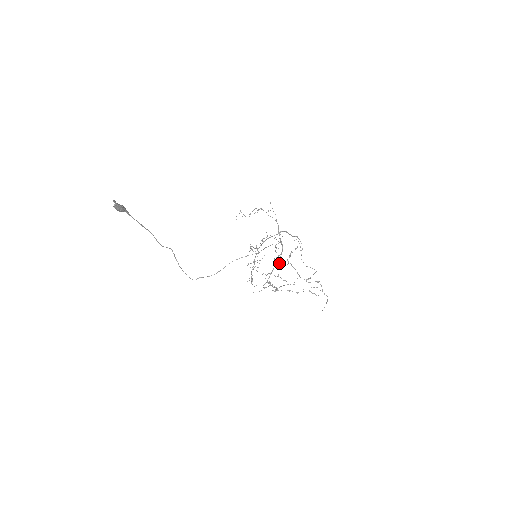
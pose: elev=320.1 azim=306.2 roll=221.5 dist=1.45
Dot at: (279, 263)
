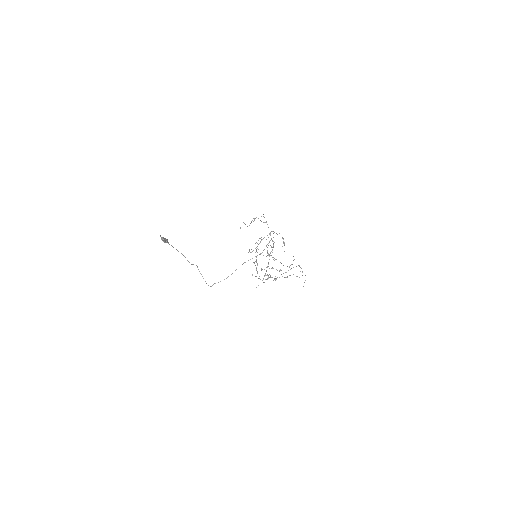
Dot at: occluded
